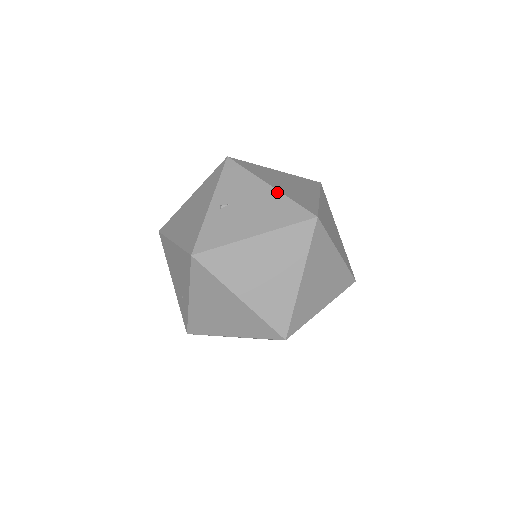
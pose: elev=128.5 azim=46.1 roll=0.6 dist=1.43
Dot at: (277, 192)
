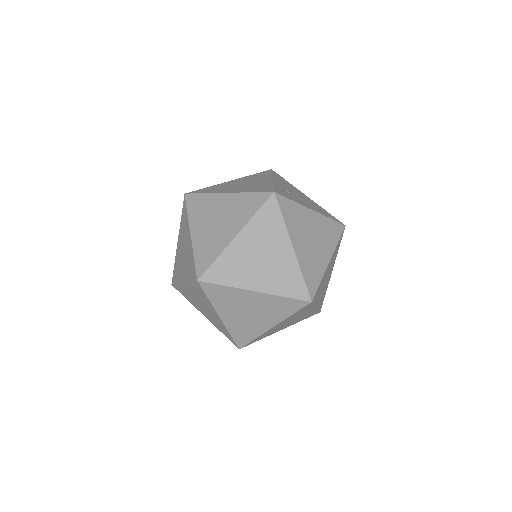
Dot at: (266, 295)
